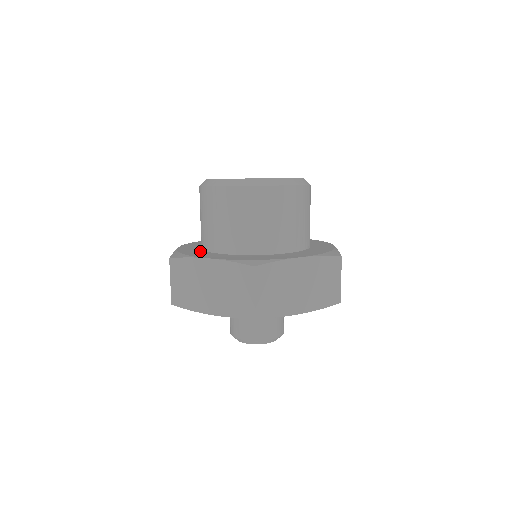
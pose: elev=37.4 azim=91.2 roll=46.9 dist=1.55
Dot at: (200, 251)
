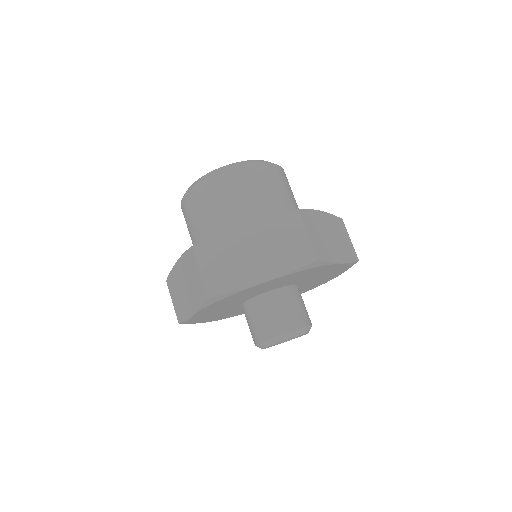
Dot at: occluded
